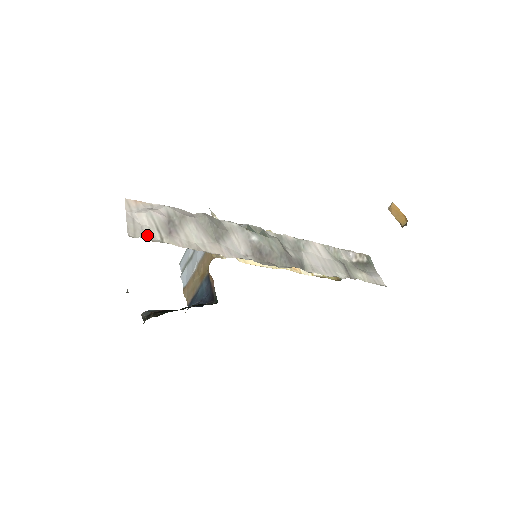
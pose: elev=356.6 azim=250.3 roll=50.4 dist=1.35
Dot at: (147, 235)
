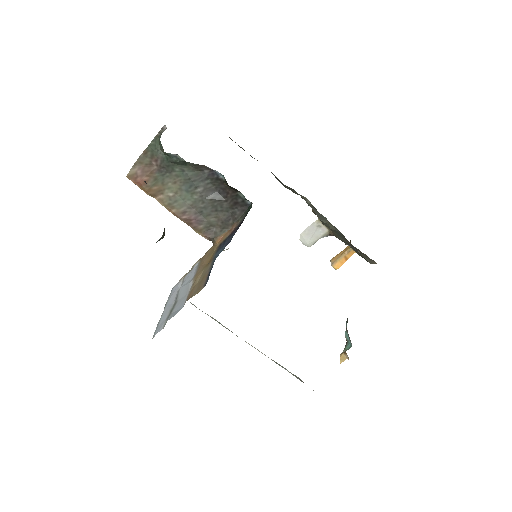
Dot at: occluded
